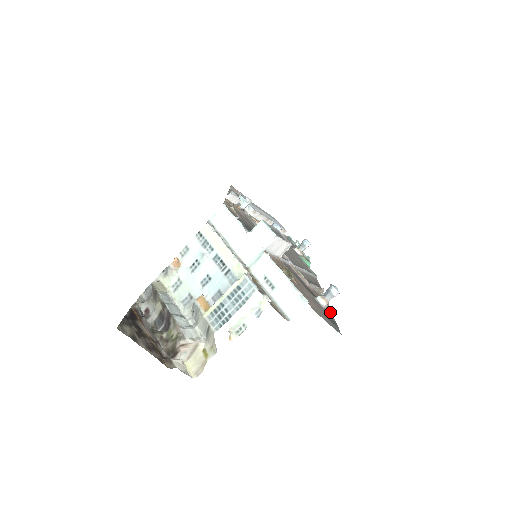
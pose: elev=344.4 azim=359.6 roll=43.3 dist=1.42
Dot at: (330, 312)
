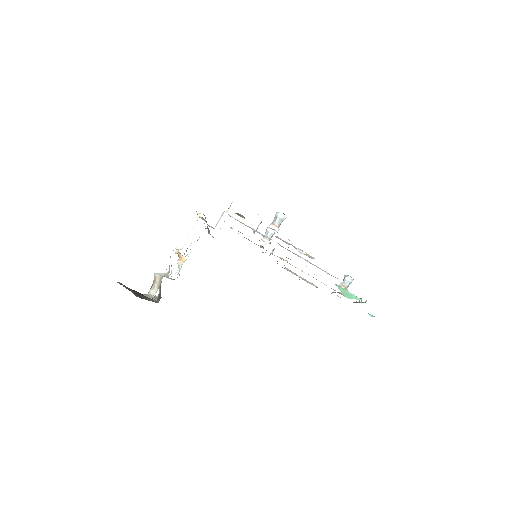
Dot at: occluded
